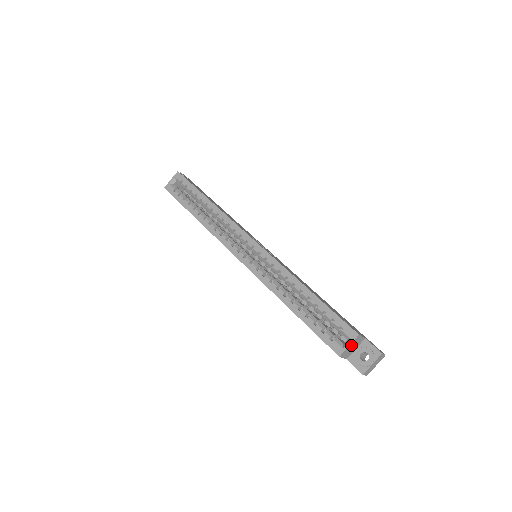
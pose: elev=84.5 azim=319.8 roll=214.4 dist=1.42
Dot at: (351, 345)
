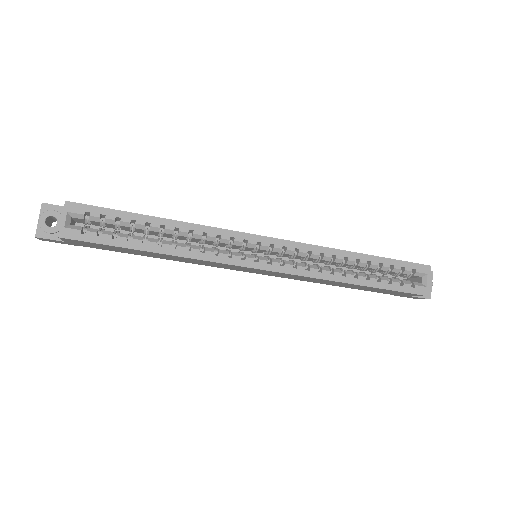
Dot at: (426, 280)
